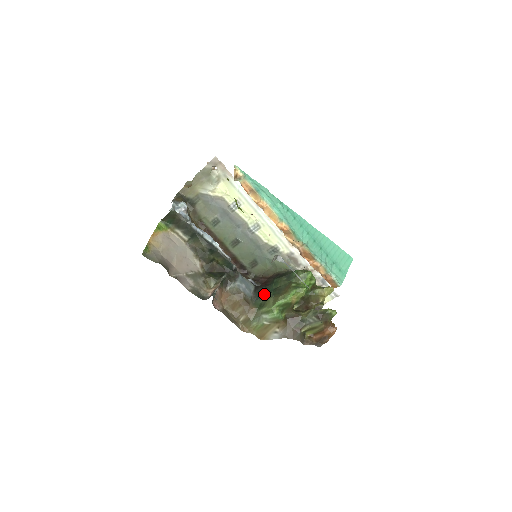
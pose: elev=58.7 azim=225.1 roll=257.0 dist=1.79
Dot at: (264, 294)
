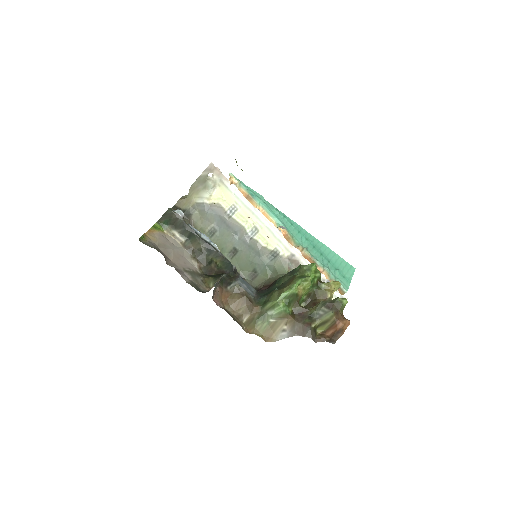
Dot at: (267, 293)
